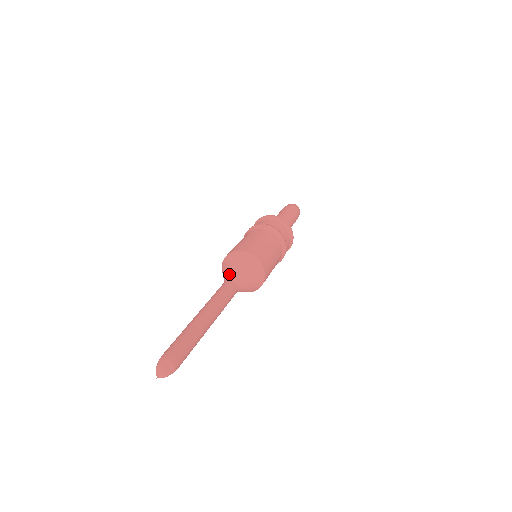
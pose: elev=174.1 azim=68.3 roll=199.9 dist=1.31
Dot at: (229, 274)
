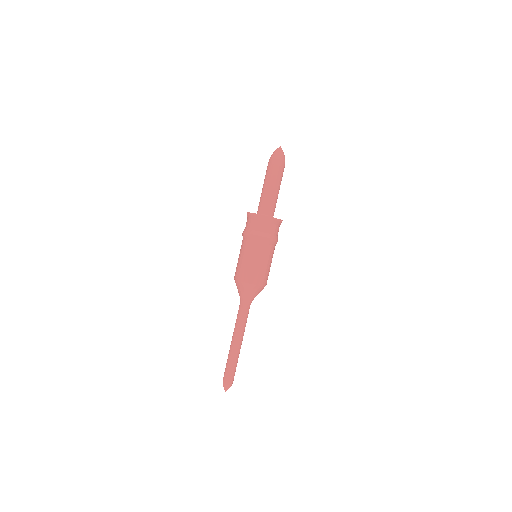
Dot at: (243, 298)
